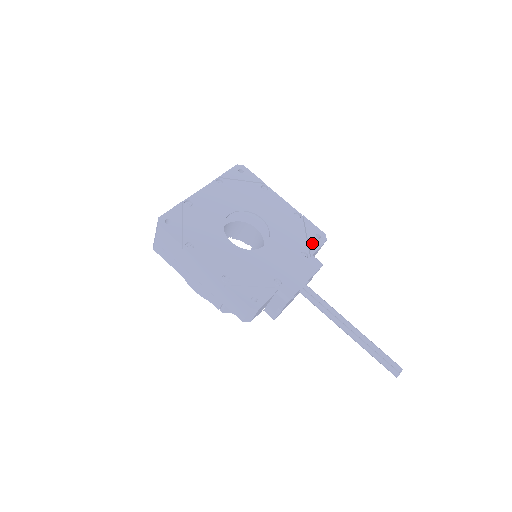
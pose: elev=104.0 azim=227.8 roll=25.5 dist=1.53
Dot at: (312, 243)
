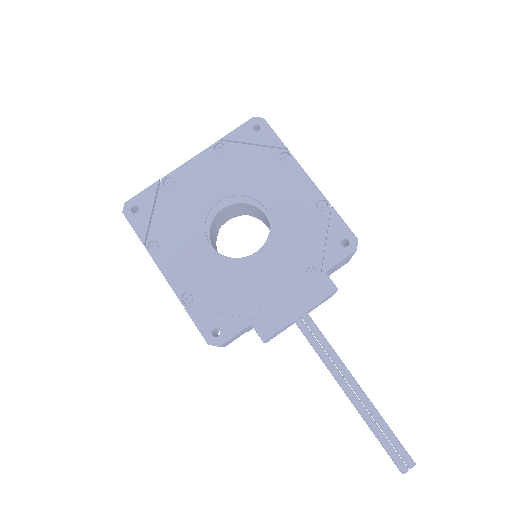
Dot at: (330, 254)
